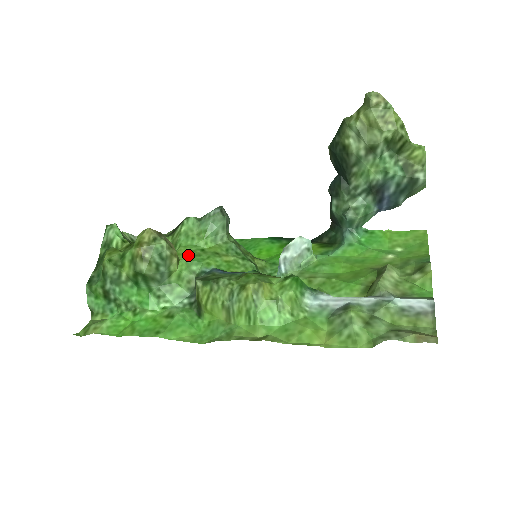
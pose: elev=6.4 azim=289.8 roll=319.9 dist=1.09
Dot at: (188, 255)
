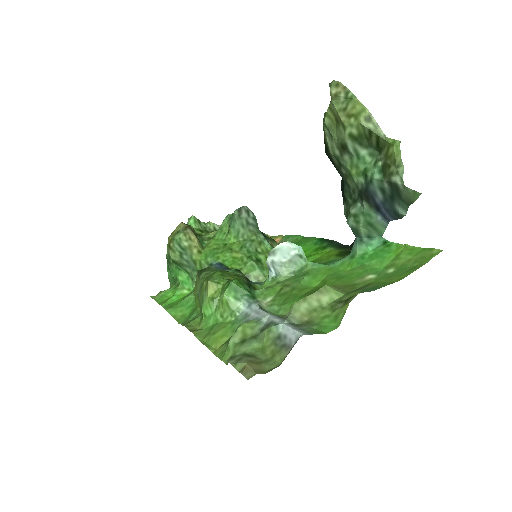
Dot at: (212, 248)
